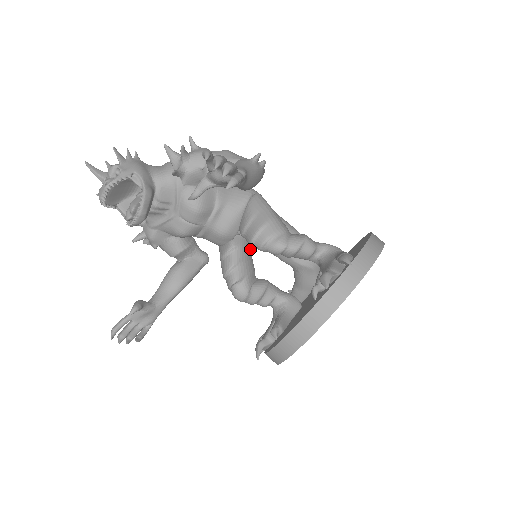
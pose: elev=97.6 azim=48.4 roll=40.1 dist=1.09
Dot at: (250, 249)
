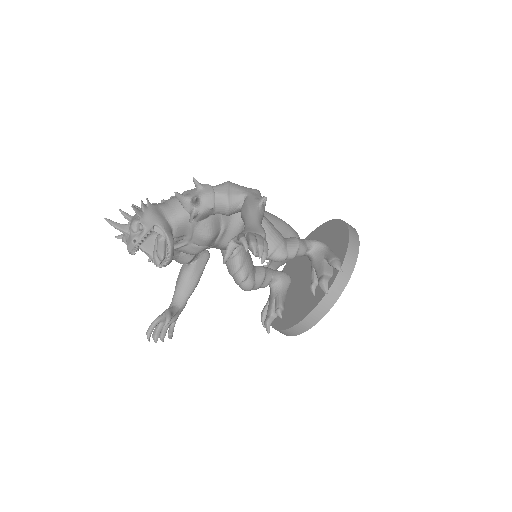
Dot at: occluded
